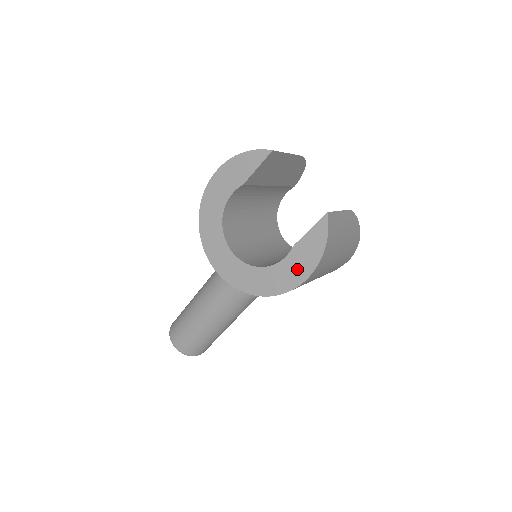
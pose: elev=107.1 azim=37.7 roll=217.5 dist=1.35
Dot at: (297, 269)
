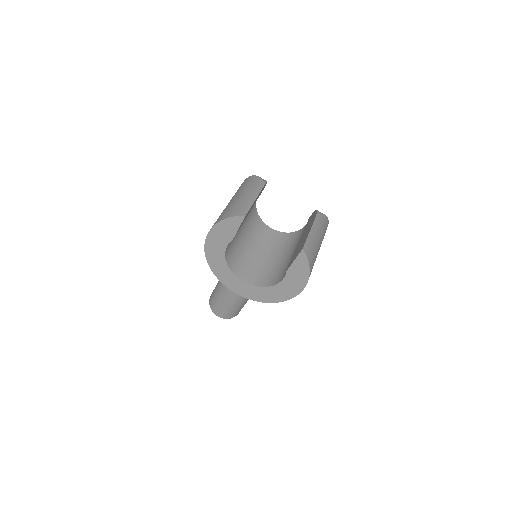
Dot at: (295, 284)
